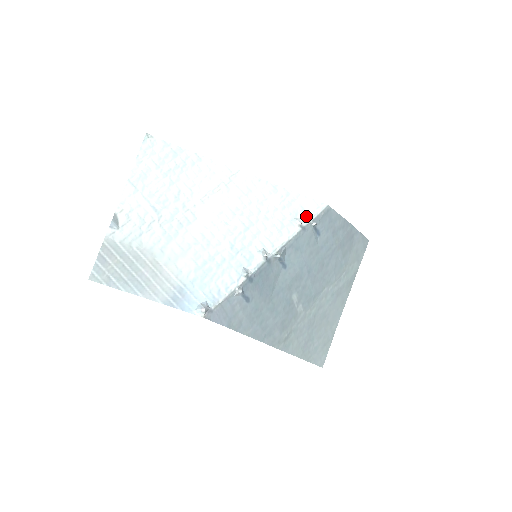
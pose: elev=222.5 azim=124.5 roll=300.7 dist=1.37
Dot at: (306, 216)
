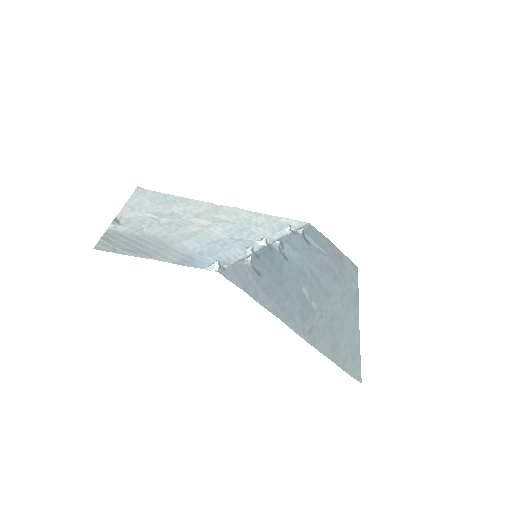
Dot at: (292, 227)
